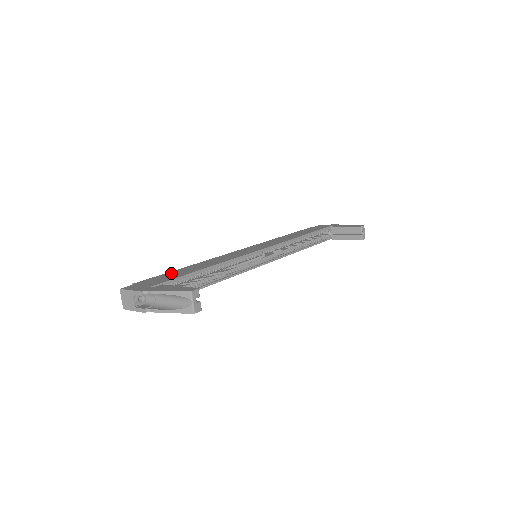
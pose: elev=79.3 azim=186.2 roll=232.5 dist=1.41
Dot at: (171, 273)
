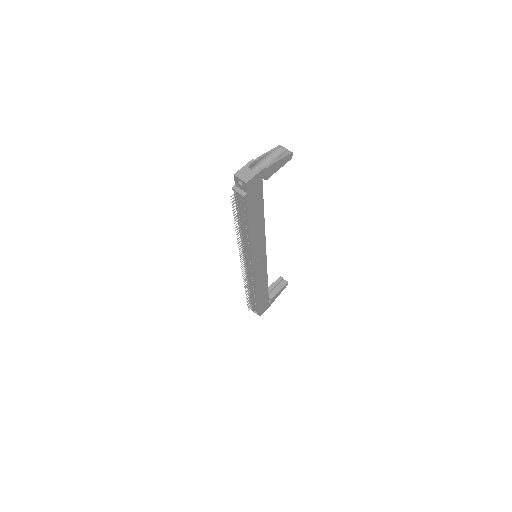
Dot at: occluded
